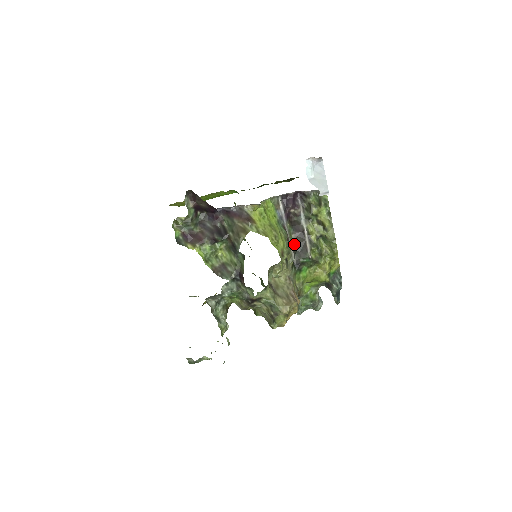
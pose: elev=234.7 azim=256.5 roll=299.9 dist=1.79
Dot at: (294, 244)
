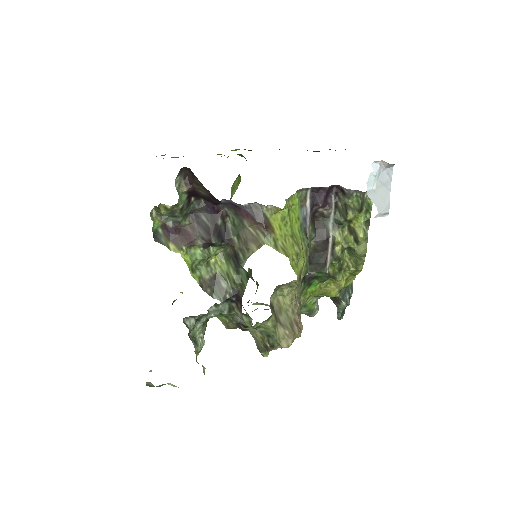
Dot at: (311, 253)
